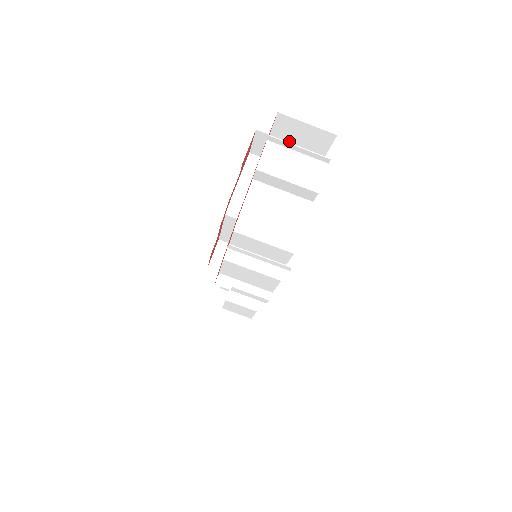
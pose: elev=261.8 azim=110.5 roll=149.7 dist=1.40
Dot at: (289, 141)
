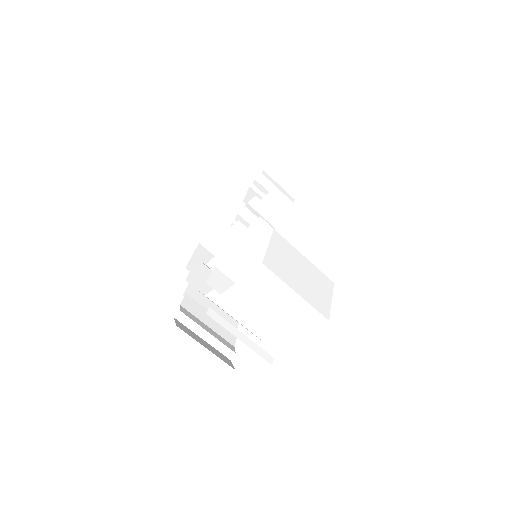
Dot at: occluded
